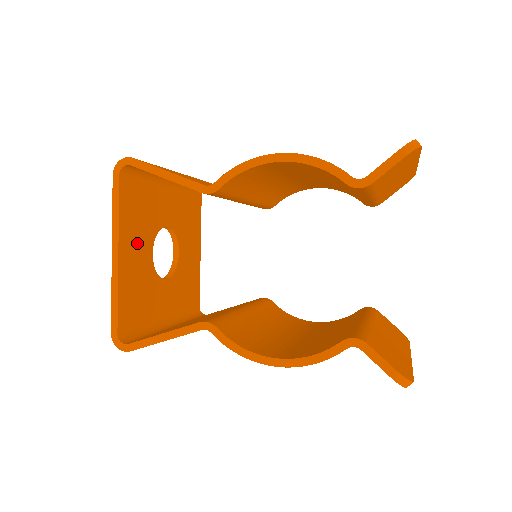
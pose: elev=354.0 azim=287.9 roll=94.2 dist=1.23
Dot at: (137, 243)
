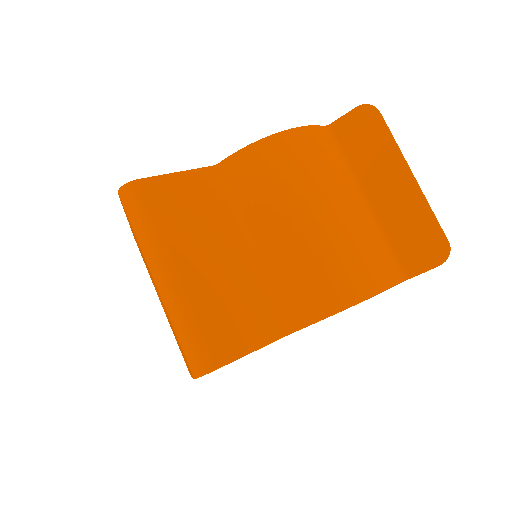
Dot at: occluded
